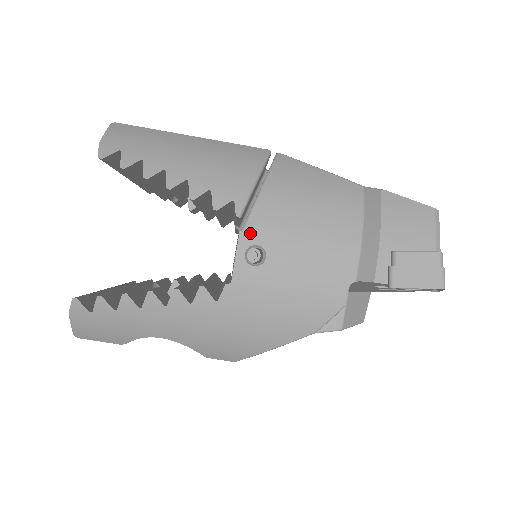
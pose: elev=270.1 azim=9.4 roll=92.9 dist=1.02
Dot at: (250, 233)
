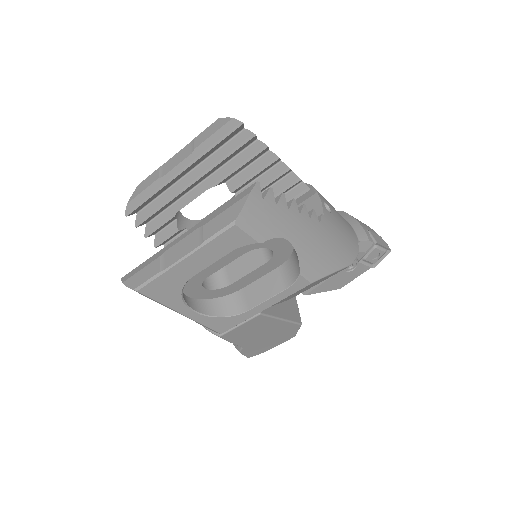
Dot at: (321, 196)
